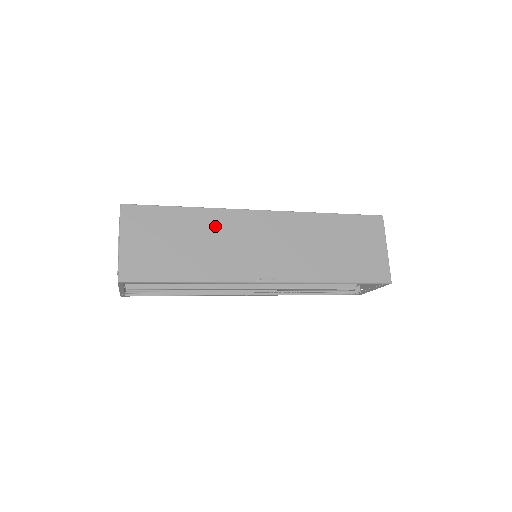
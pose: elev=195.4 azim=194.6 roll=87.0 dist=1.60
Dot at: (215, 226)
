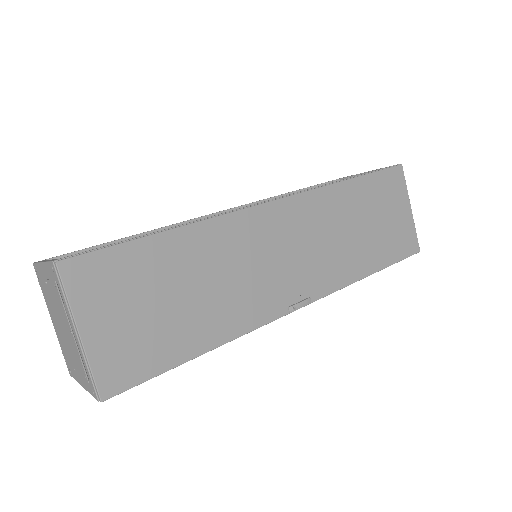
Dot at: (219, 249)
